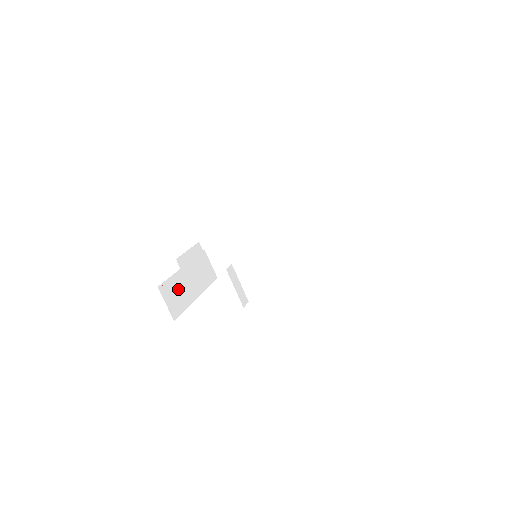
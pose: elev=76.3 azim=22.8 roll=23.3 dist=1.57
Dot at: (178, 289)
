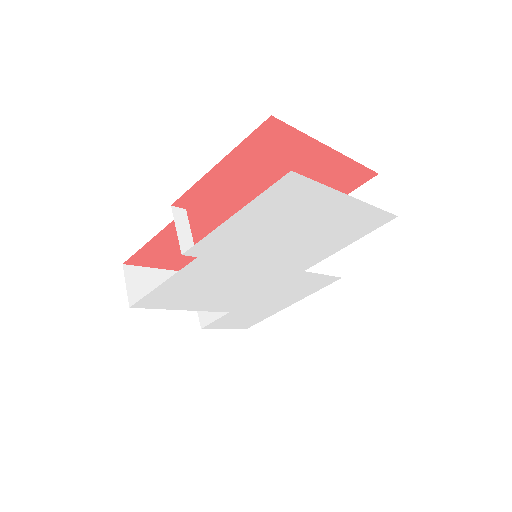
Dot at: (155, 284)
